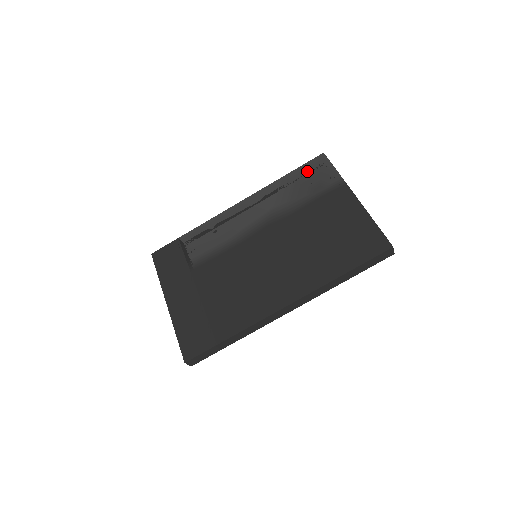
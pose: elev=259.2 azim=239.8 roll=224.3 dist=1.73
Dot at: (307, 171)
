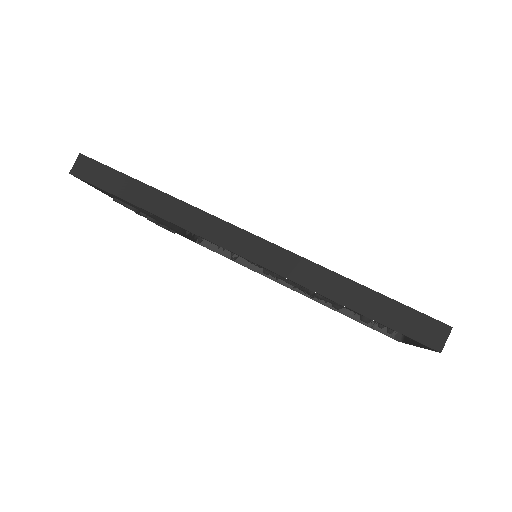
Dot at: occluded
